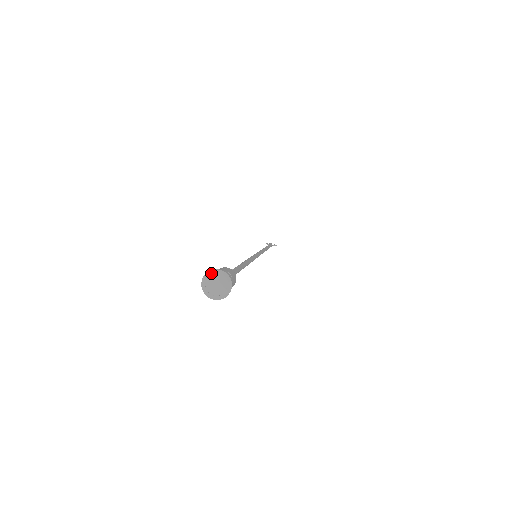
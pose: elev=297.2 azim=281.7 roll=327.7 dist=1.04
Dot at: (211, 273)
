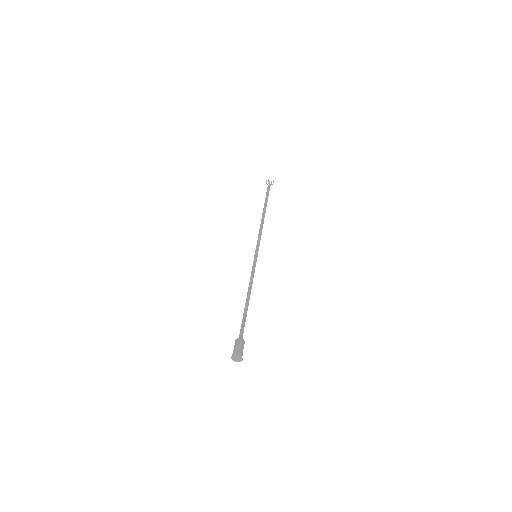
Dot at: (235, 356)
